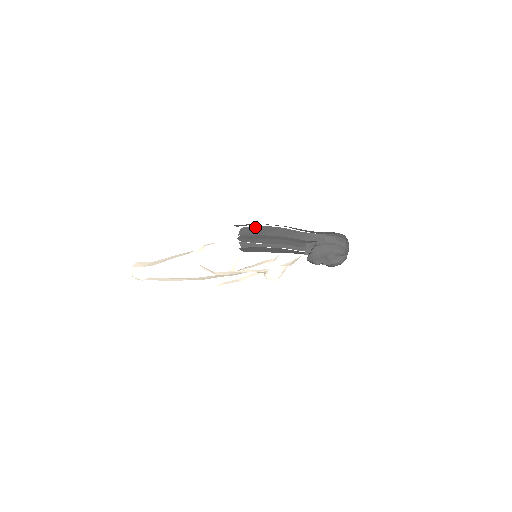
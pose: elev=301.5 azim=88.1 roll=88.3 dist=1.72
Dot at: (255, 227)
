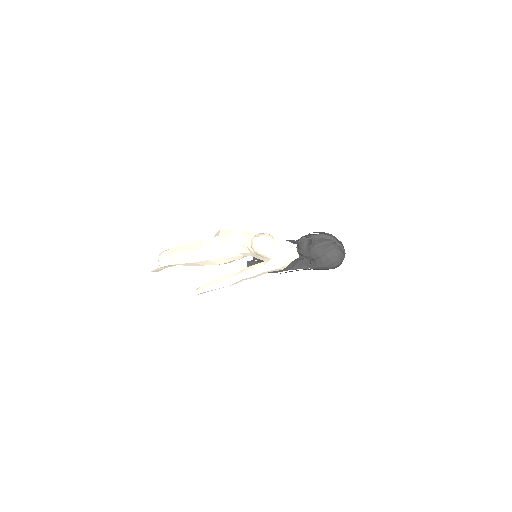
Dot at: occluded
